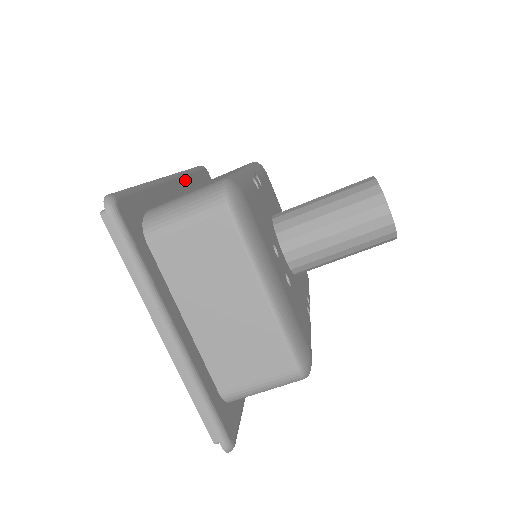
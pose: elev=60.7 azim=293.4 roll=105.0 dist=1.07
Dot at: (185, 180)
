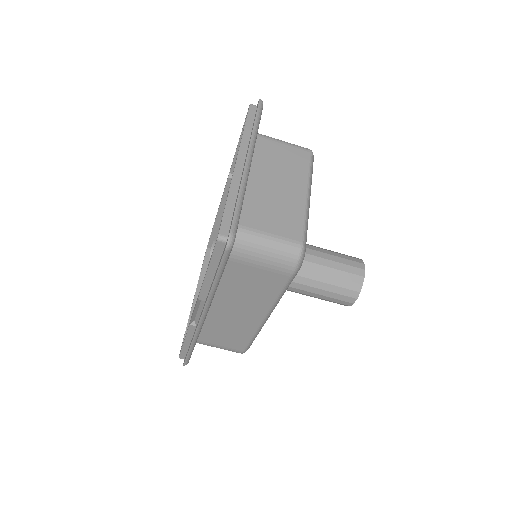
Dot at: occluded
